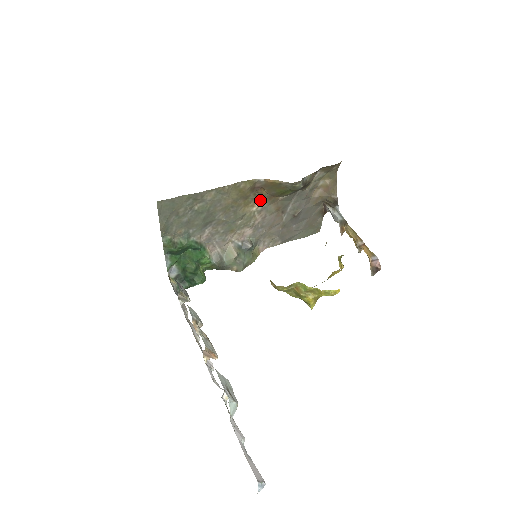
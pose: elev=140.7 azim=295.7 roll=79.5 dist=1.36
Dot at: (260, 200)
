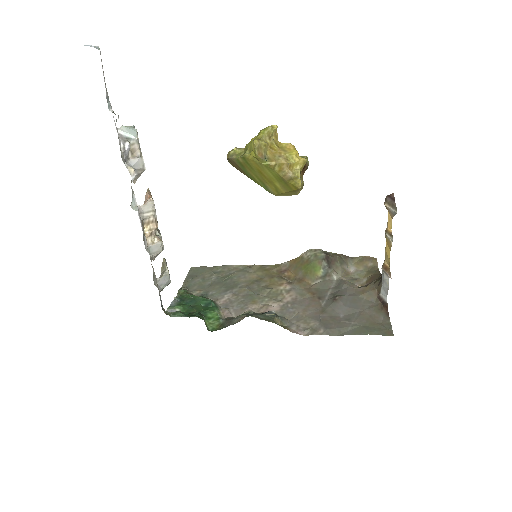
Dot at: (289, 283)
